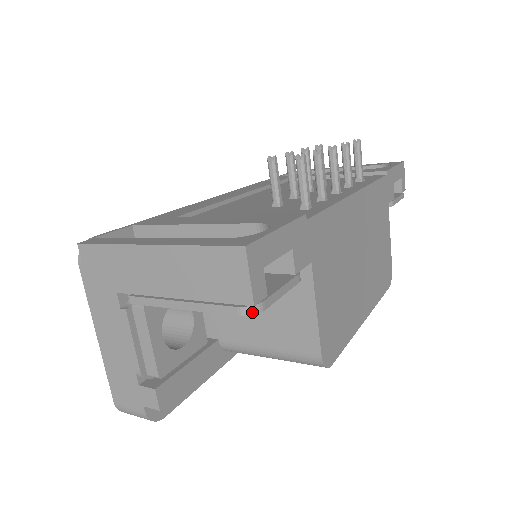
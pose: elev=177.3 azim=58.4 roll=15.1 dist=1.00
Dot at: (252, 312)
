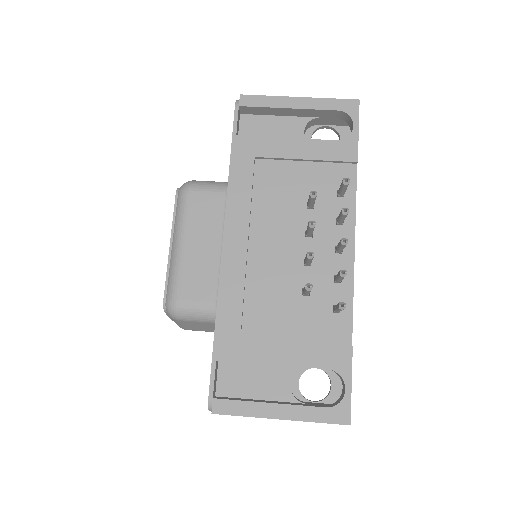
Dot at: occluded
